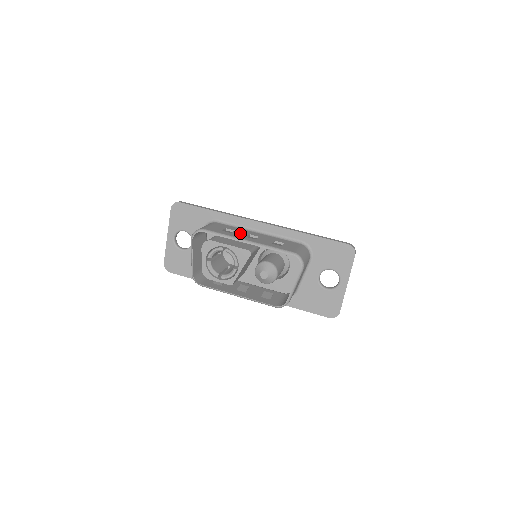
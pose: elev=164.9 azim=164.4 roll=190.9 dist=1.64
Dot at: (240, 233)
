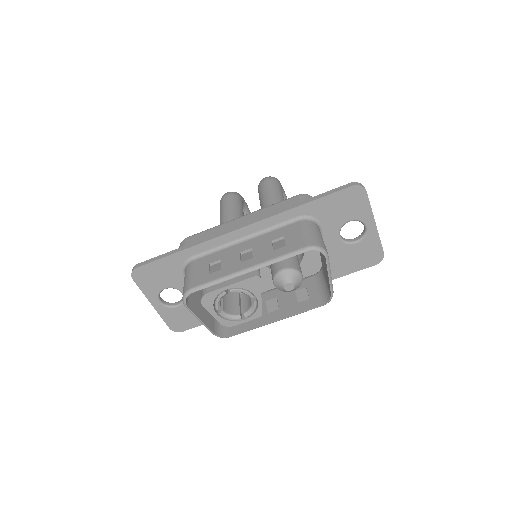
Dot at: (229, 260)
